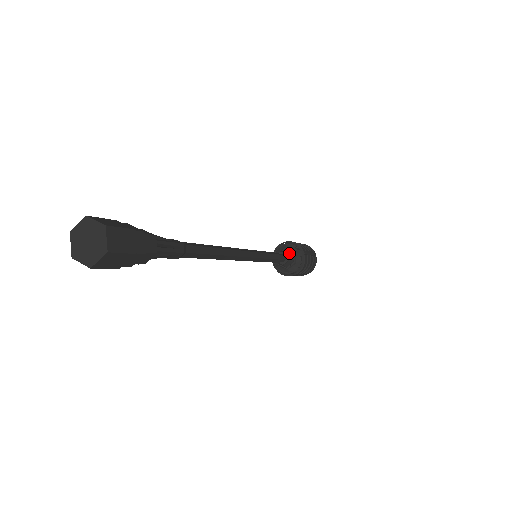
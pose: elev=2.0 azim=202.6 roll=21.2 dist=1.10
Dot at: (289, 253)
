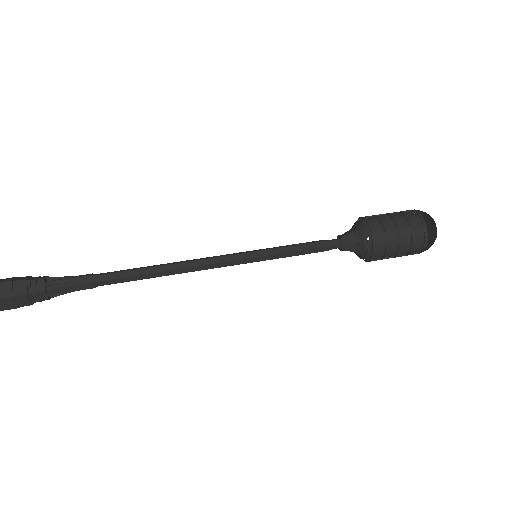
Dot at: (349, 250)
